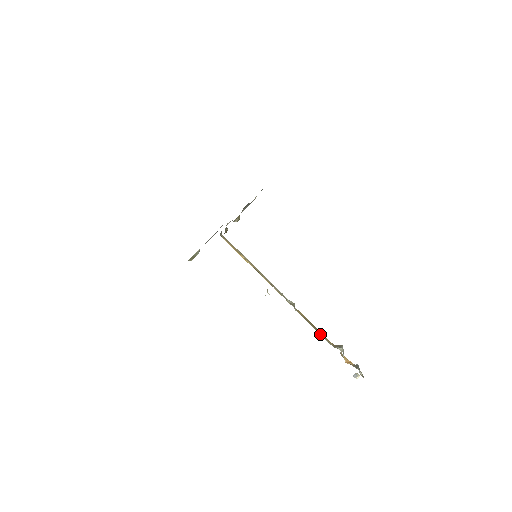
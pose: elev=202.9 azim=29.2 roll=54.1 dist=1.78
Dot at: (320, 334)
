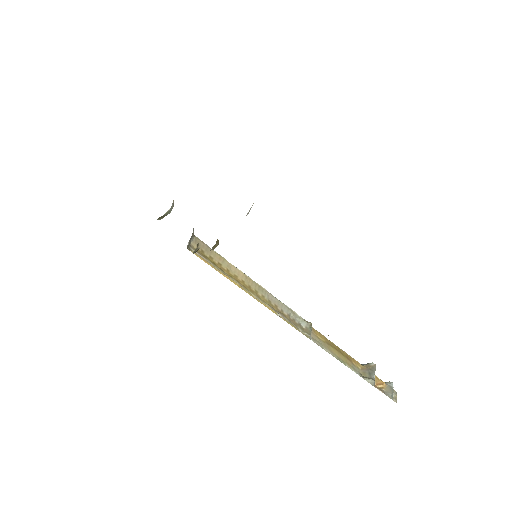
Dot at: (344, 364)
